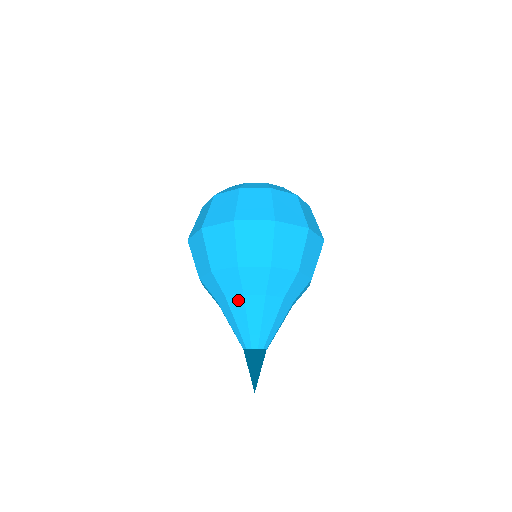
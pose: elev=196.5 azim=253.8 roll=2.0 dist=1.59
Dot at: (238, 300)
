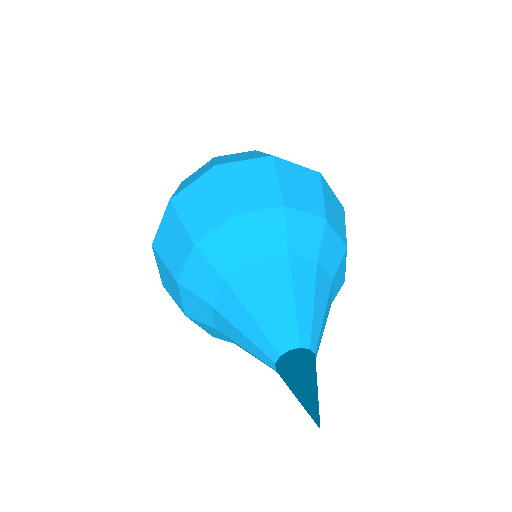
Dot at: (277, 263)
